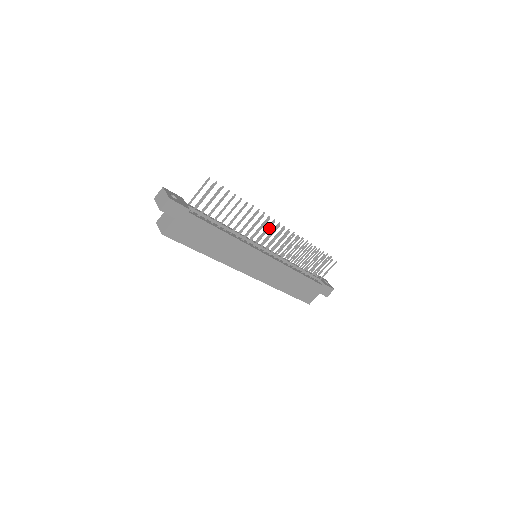
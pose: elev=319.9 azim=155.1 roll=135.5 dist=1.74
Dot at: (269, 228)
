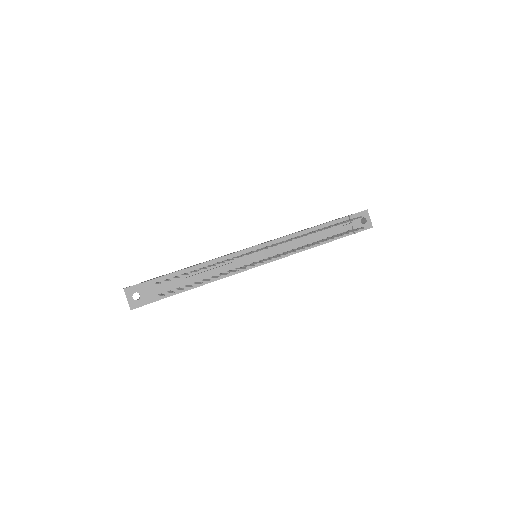
Dot at: (252, 265)
